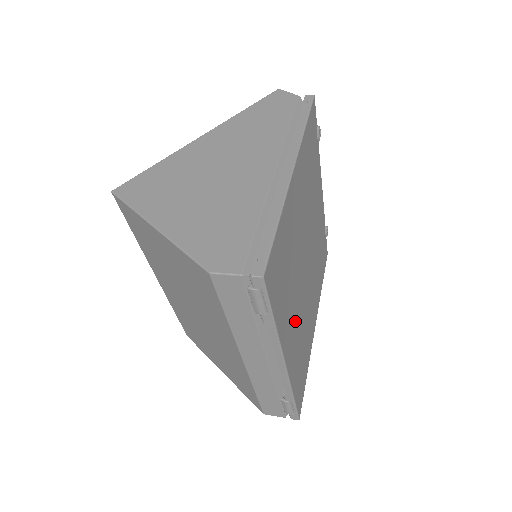
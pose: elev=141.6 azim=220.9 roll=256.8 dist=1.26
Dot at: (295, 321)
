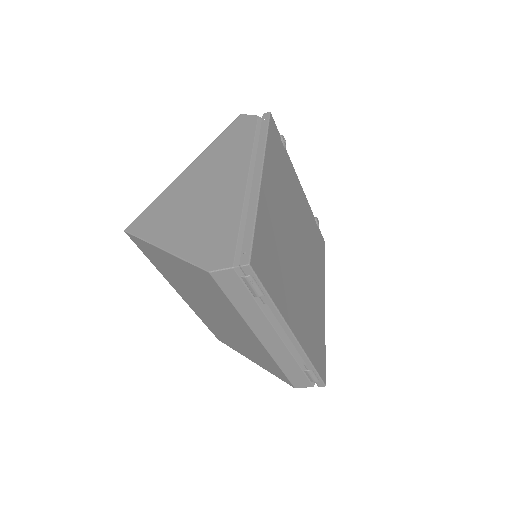
Dot at: (297, 300)
